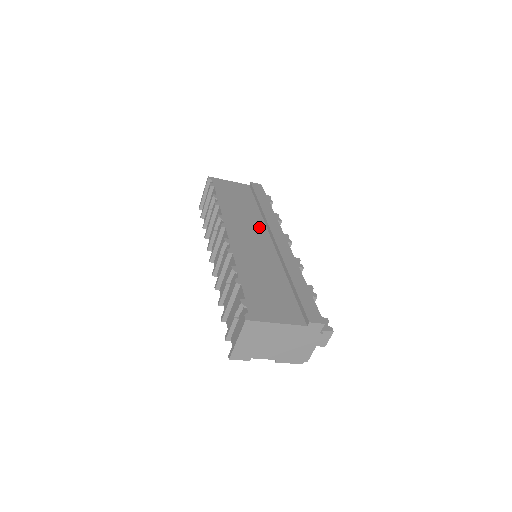
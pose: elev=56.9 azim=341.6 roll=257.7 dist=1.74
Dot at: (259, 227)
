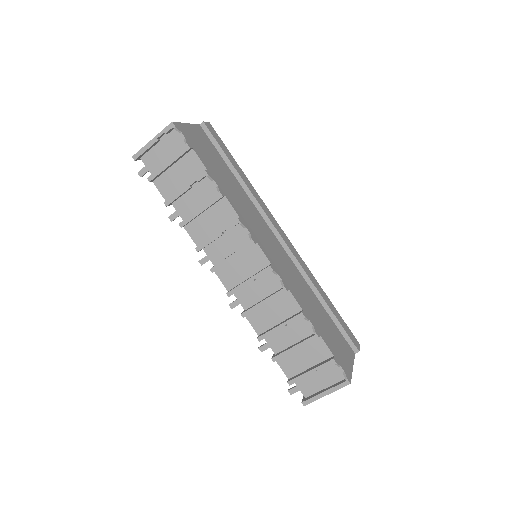
Dot at: (261, 221)
